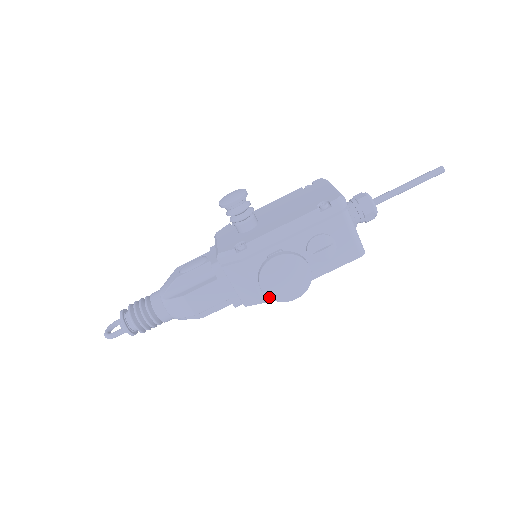
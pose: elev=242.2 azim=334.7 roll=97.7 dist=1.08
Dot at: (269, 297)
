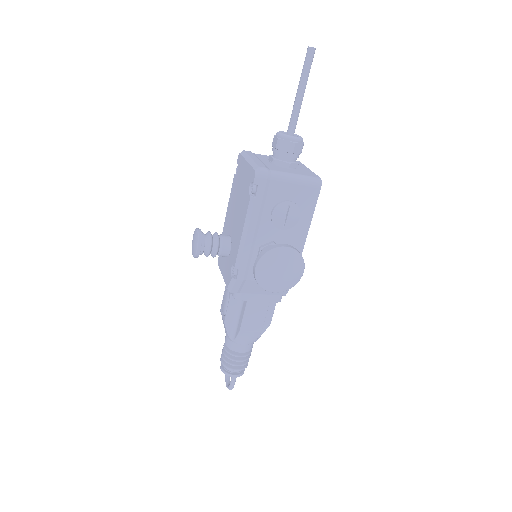
Dot at: occluded
